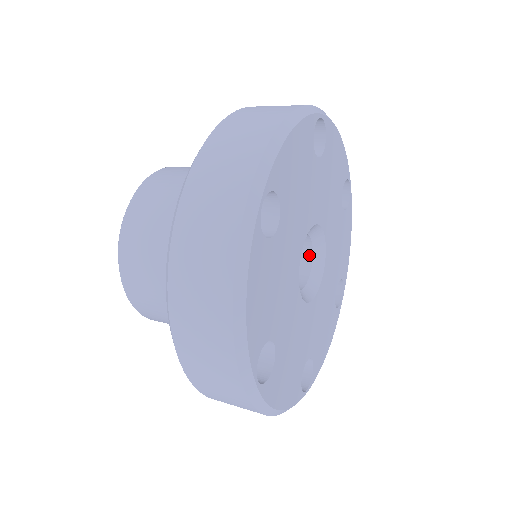
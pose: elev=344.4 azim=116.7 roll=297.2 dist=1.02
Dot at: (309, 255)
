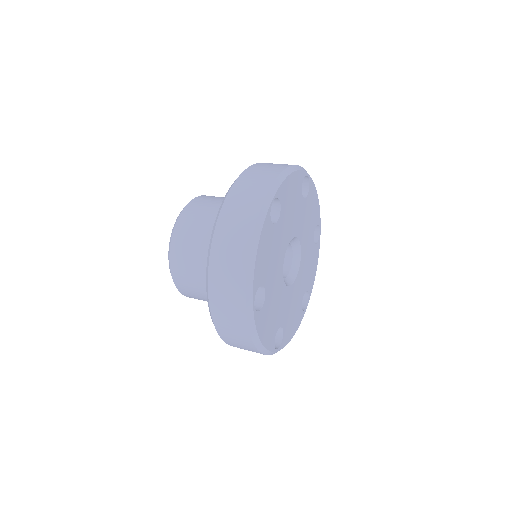
Dot at: (290, 261)
